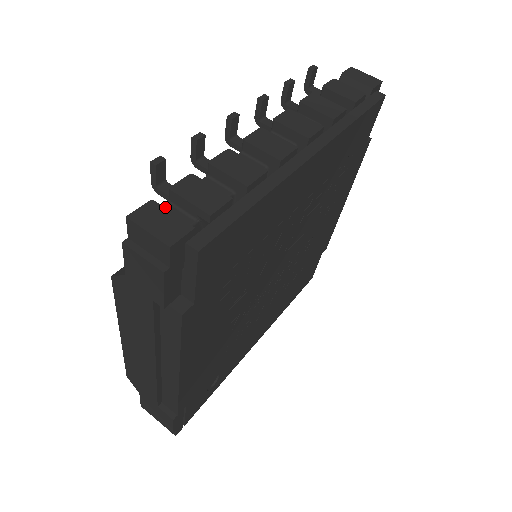
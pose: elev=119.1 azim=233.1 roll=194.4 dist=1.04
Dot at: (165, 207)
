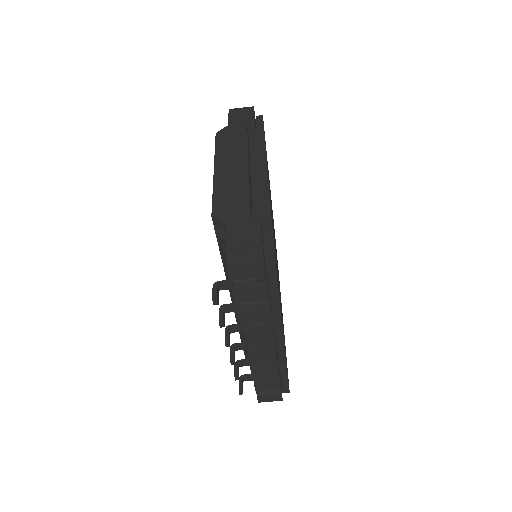
Dot at: occluded
